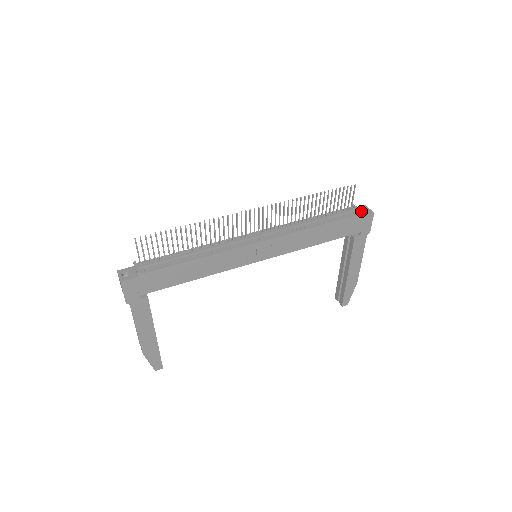
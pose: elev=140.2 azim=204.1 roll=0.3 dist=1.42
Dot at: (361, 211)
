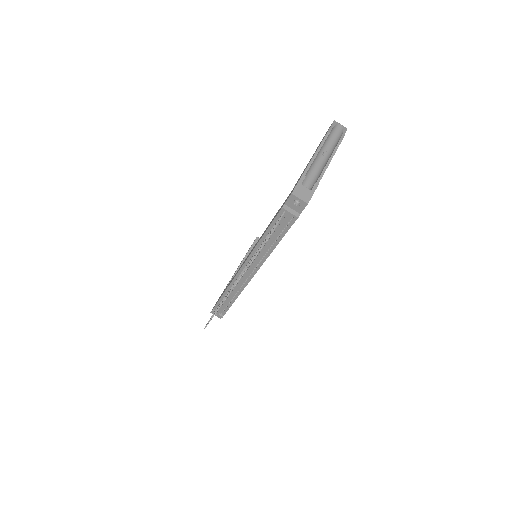
Dot at: (296, 218)
